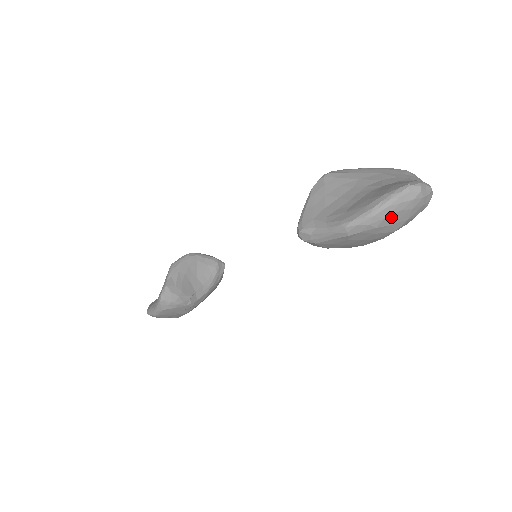
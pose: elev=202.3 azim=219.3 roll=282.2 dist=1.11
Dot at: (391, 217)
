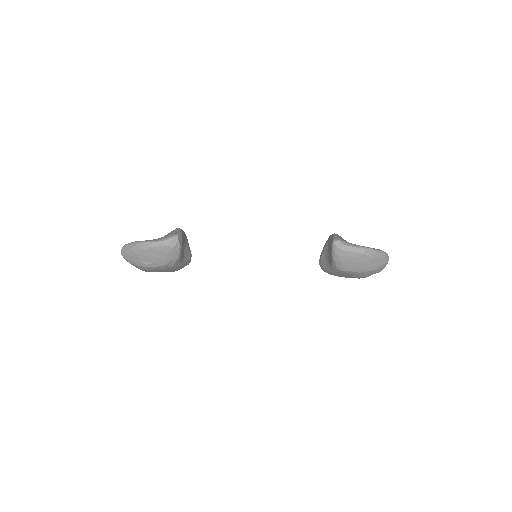
Dot at: (379, 260)
